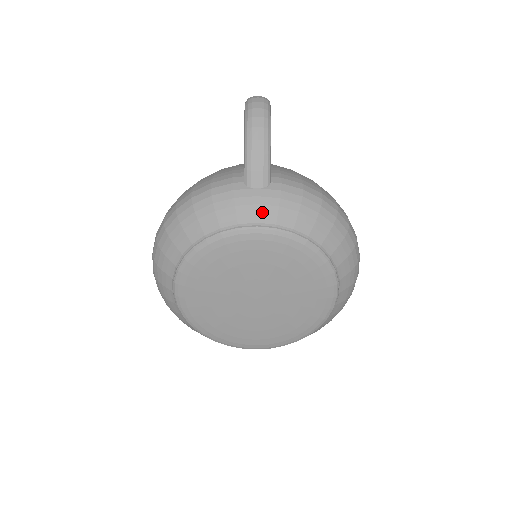
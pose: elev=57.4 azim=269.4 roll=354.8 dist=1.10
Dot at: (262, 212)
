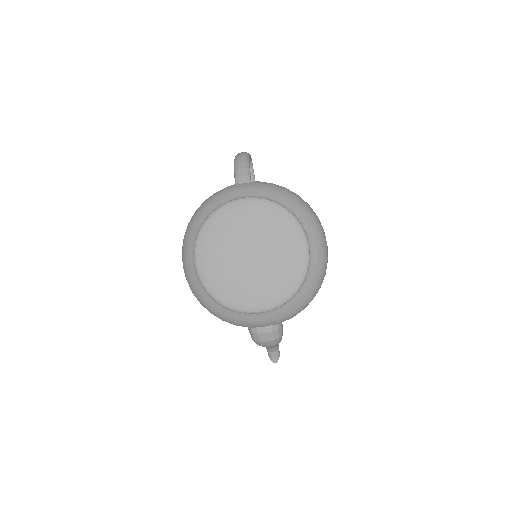
Dot at: (246, 192)
